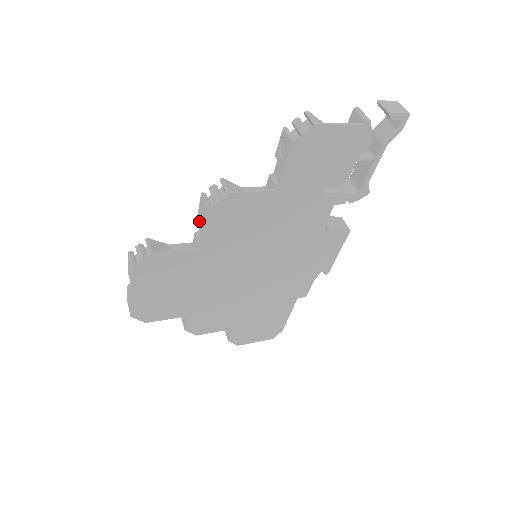
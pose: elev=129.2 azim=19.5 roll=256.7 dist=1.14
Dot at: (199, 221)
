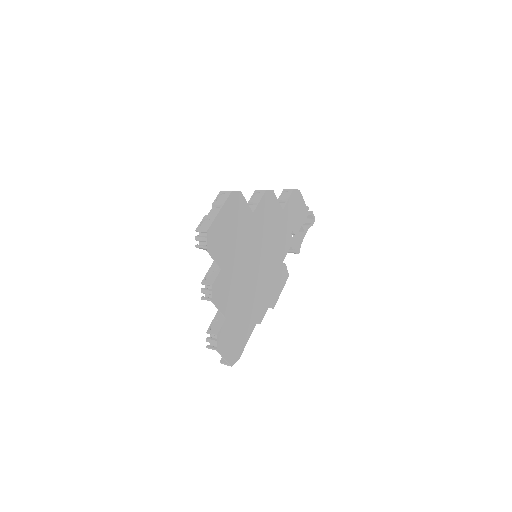
Dot at: (252, 202)
